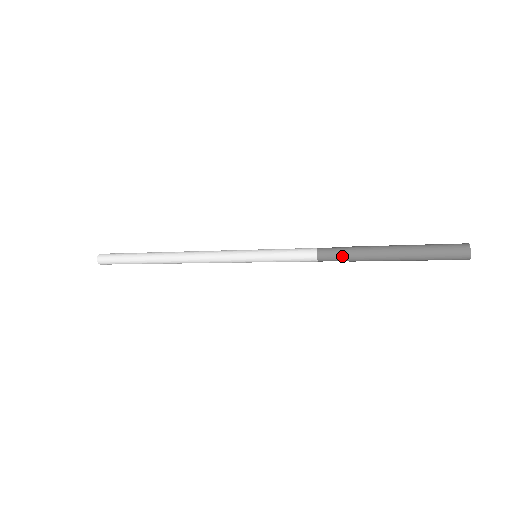
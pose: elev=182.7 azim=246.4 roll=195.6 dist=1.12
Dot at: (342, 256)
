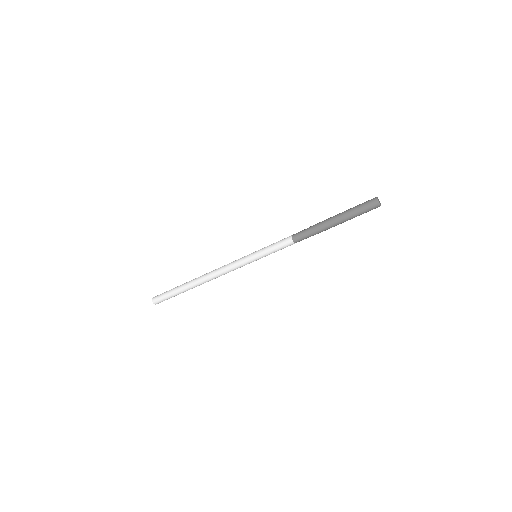
Dot at: (307, 232)
